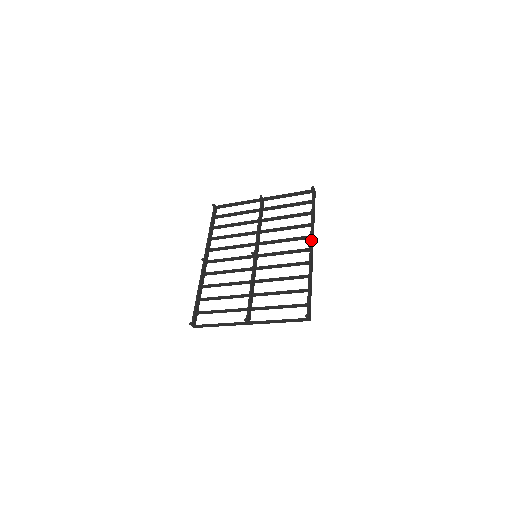
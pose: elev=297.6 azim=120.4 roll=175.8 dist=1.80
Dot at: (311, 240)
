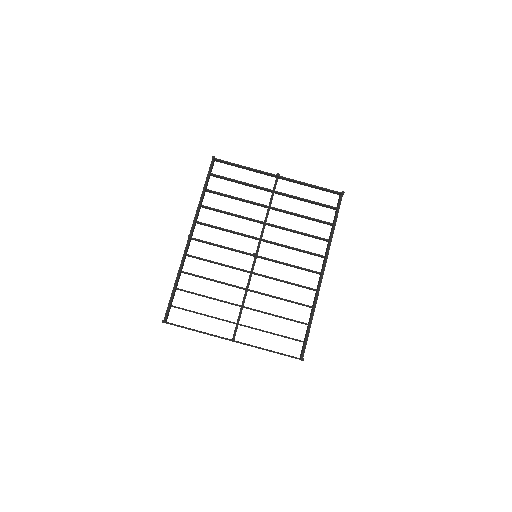
Dot at: (325, 264)
